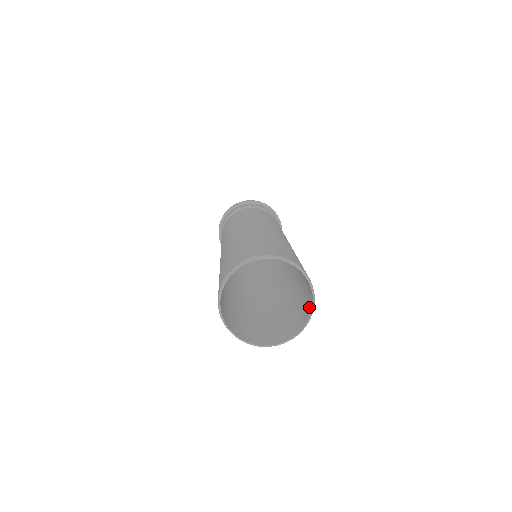
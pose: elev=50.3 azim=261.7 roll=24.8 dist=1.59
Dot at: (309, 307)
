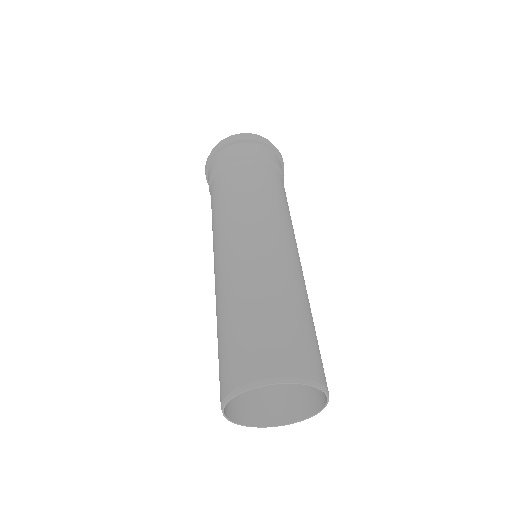
Dot at: (321, 395)
